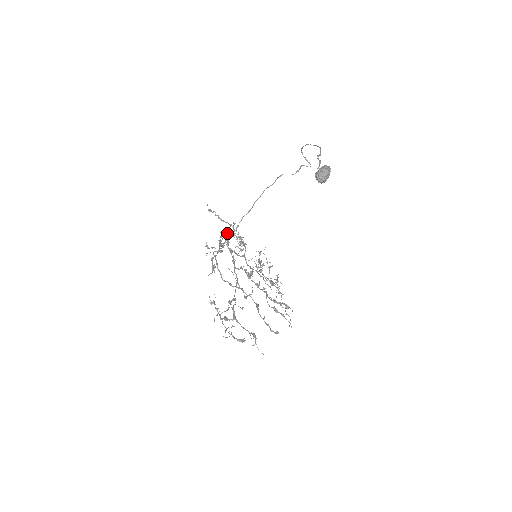
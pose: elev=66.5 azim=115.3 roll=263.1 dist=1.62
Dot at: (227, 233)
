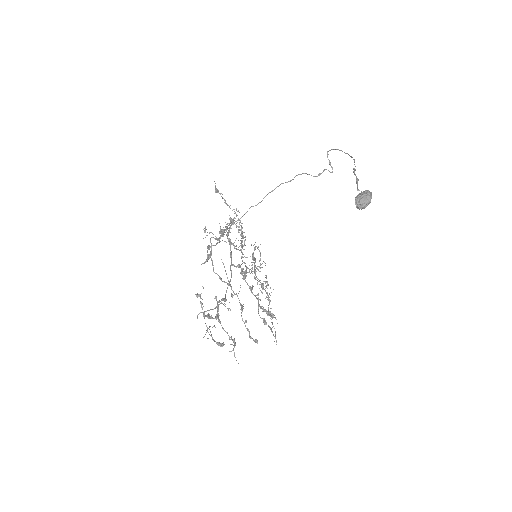
Dot at: occluded
